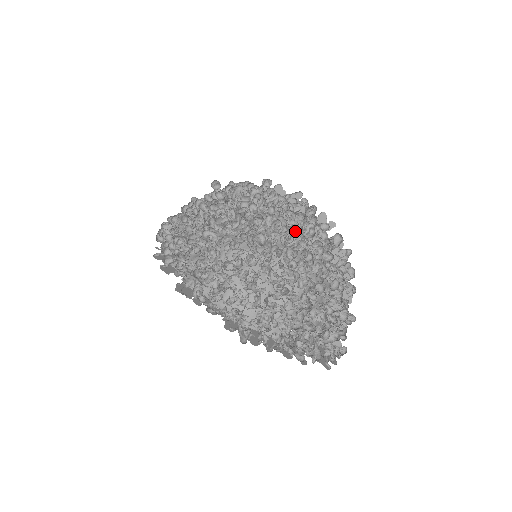
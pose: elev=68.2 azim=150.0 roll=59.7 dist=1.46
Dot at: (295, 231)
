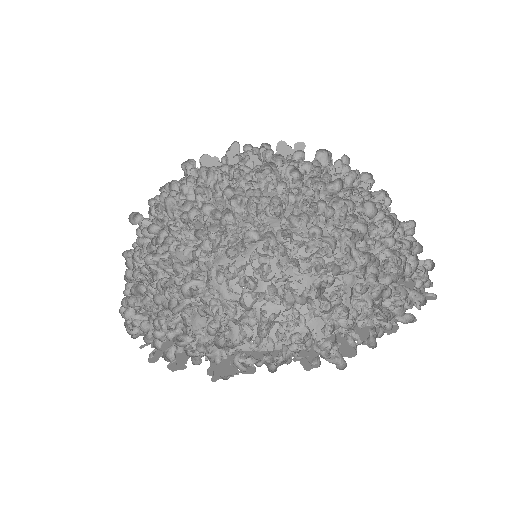
Dot at: occluded
